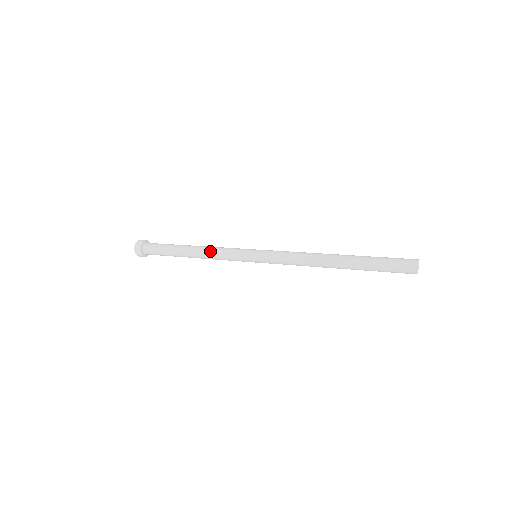
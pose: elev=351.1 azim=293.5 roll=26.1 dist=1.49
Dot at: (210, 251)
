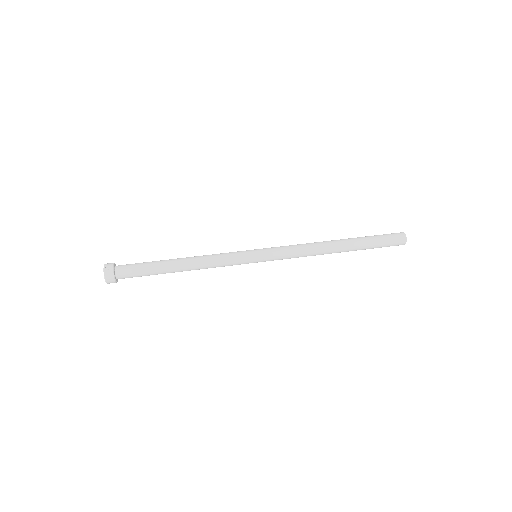
Dot at: (207, 268)
